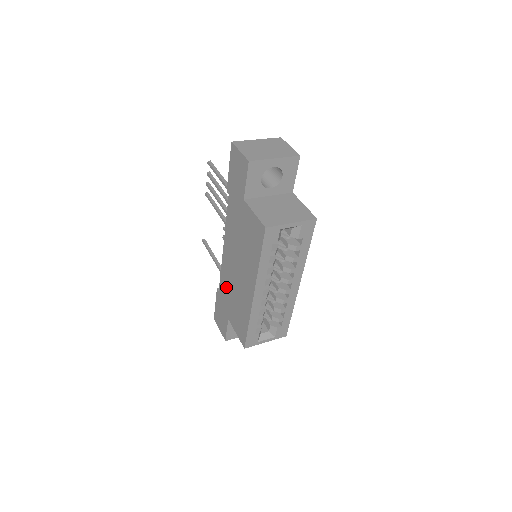
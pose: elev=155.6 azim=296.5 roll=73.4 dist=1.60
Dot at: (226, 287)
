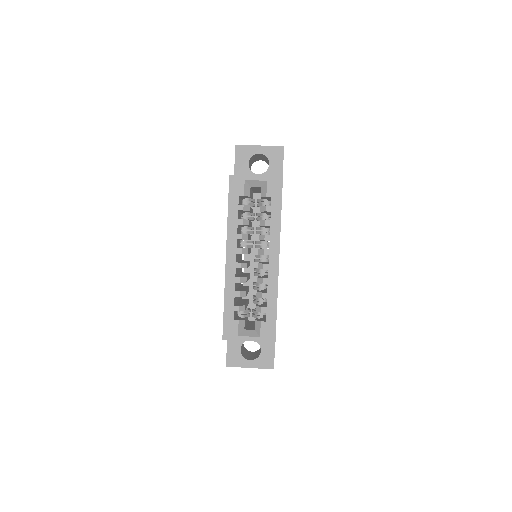
Dot at: occluded
